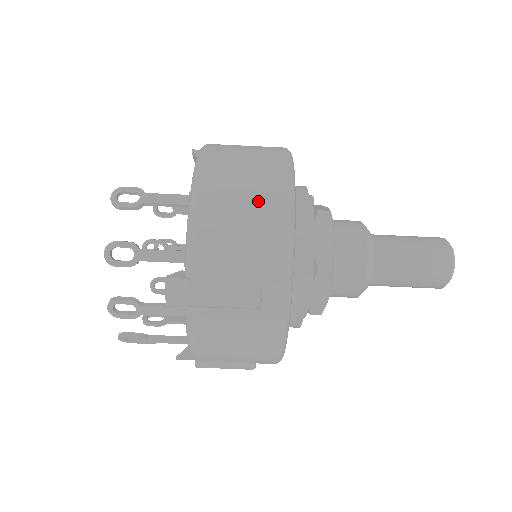
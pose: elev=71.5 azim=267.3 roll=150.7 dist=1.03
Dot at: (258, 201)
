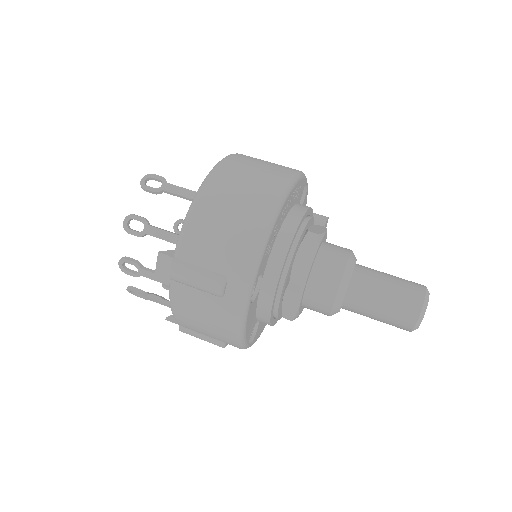
Dot at: (244, 211)
